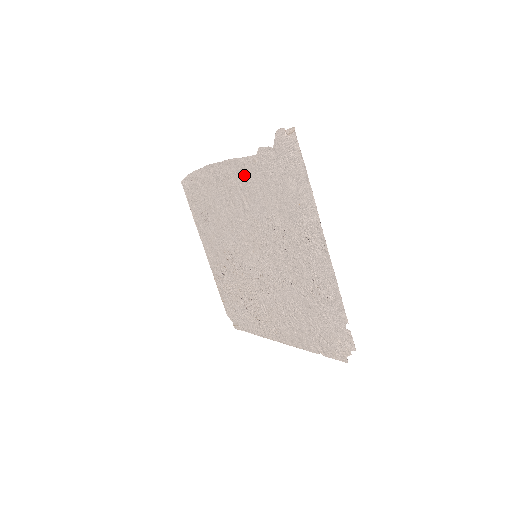
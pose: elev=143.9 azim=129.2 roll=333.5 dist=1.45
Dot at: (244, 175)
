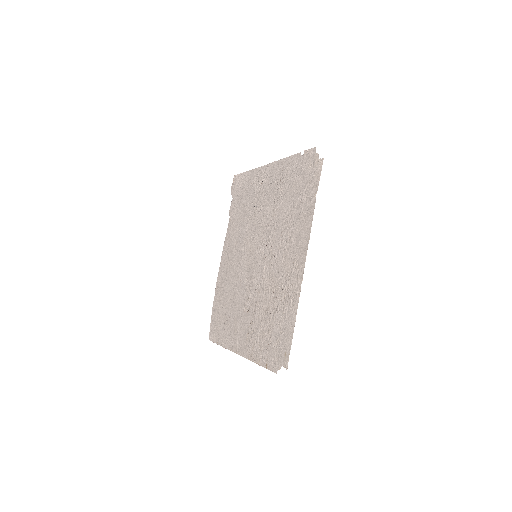
Dot at: (230, 237)
